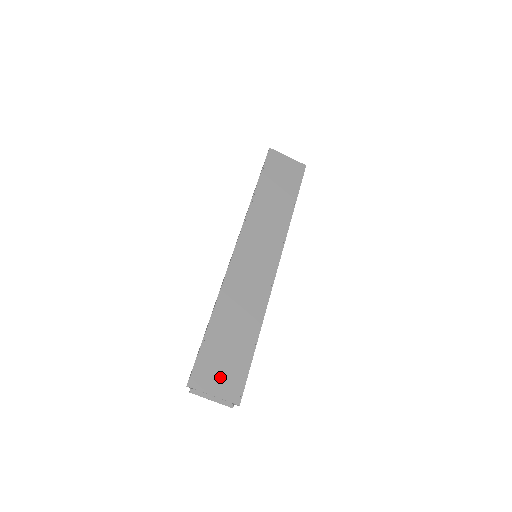
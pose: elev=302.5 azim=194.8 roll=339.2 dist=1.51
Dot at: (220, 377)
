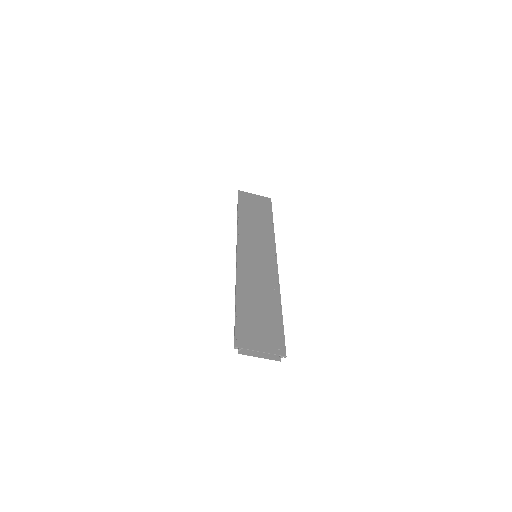
Dot at: (261, 338)
